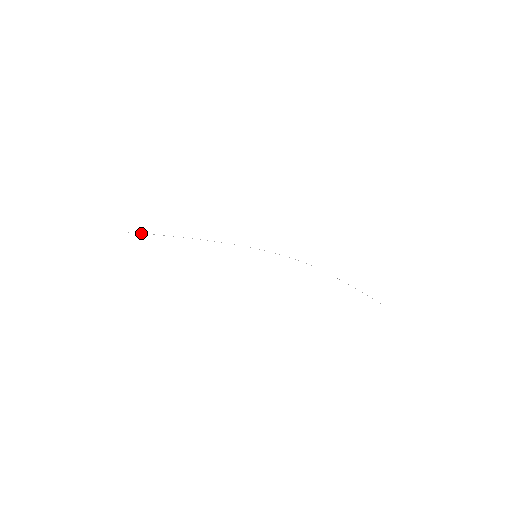
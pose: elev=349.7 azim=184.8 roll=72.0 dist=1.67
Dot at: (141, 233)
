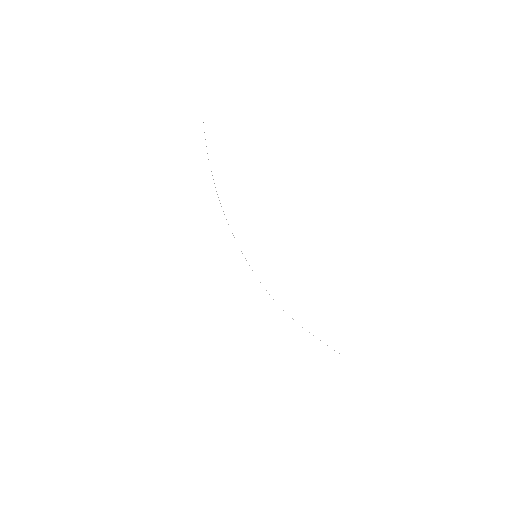
Dot at: (206, 146)
